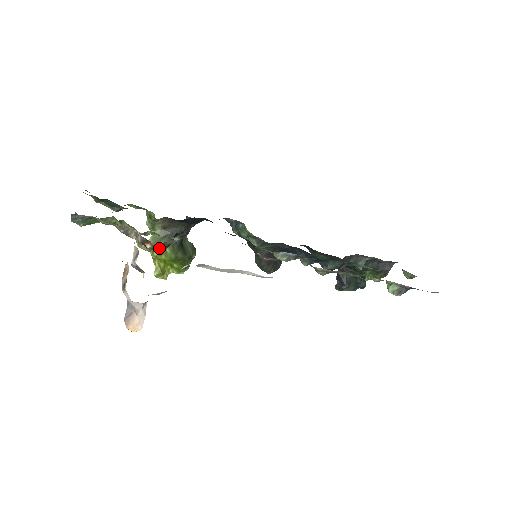
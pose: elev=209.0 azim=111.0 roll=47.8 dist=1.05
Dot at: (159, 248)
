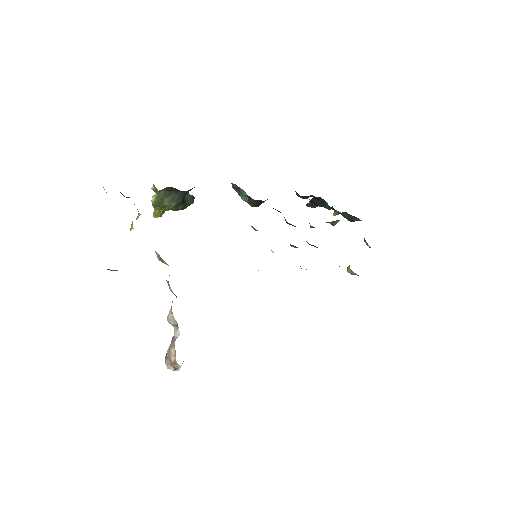
Dot at: occluded
